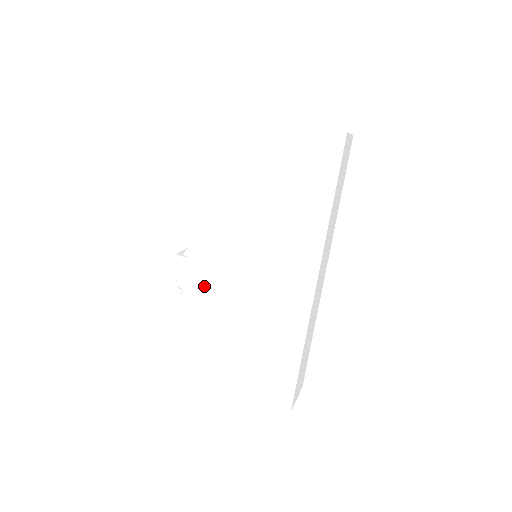
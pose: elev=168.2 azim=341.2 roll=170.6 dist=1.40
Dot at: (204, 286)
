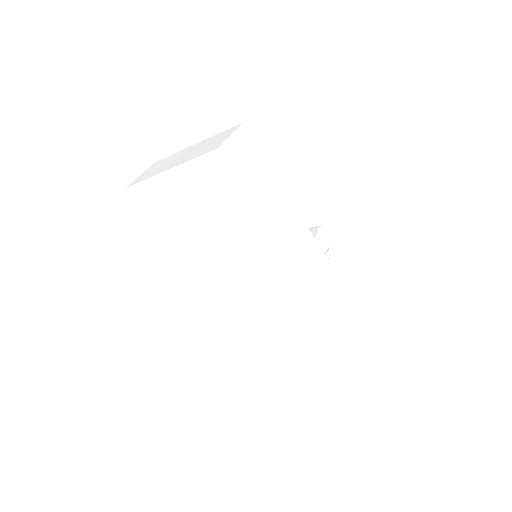
Dot at: (232, 304)
